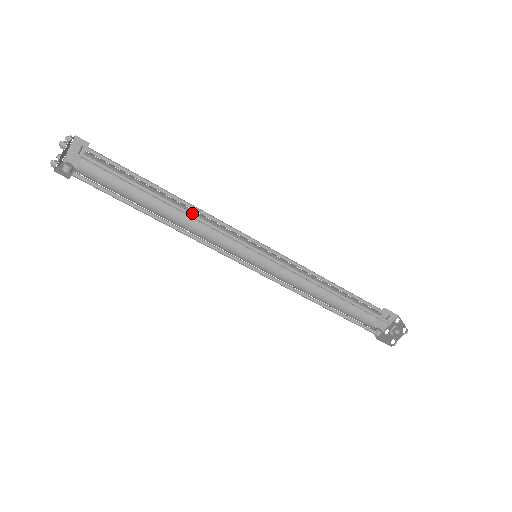
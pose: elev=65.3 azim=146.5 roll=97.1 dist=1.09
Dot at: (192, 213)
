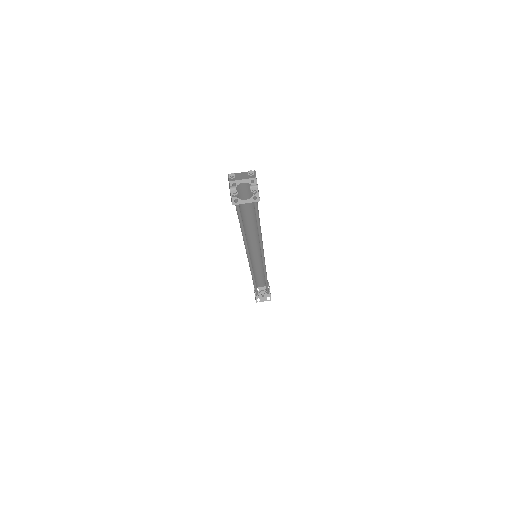
Dot at: (261, 237)
